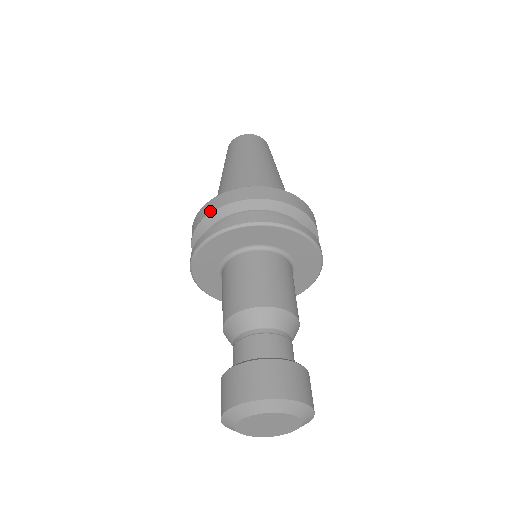
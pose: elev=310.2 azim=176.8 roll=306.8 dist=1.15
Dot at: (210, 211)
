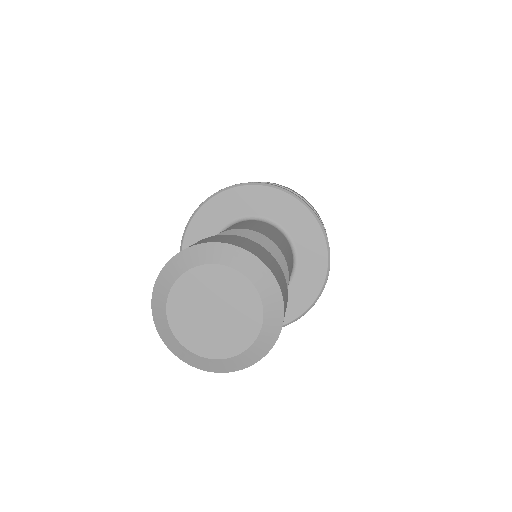
Dot at: occluded
